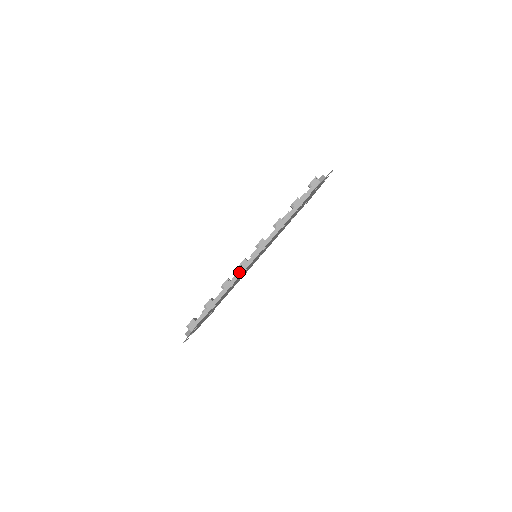
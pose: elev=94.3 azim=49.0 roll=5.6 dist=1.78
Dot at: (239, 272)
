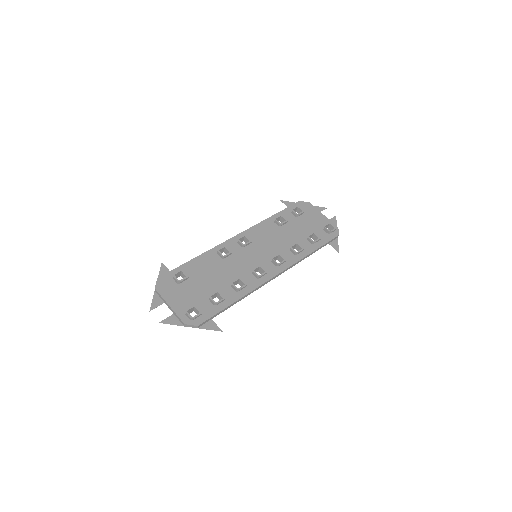
Dot at: (261, 286)
